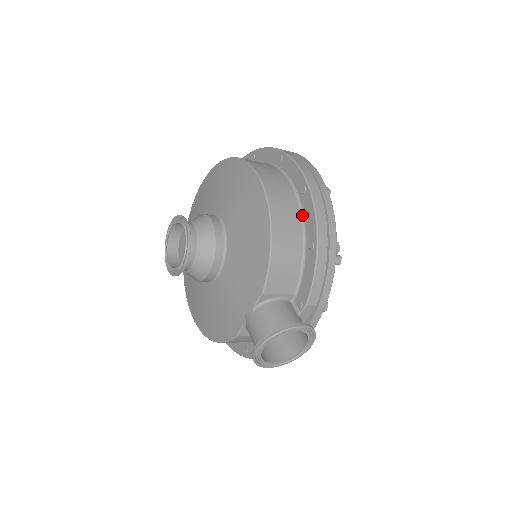
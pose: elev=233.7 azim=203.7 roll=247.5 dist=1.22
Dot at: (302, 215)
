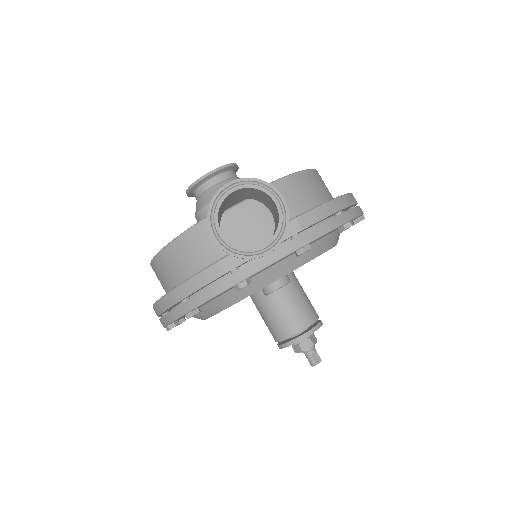
Dot at: occluded
